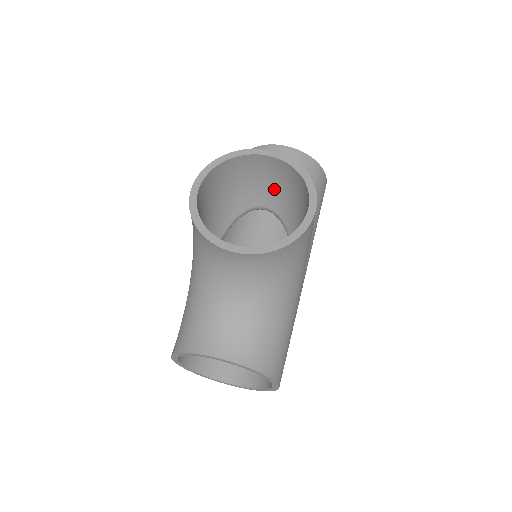
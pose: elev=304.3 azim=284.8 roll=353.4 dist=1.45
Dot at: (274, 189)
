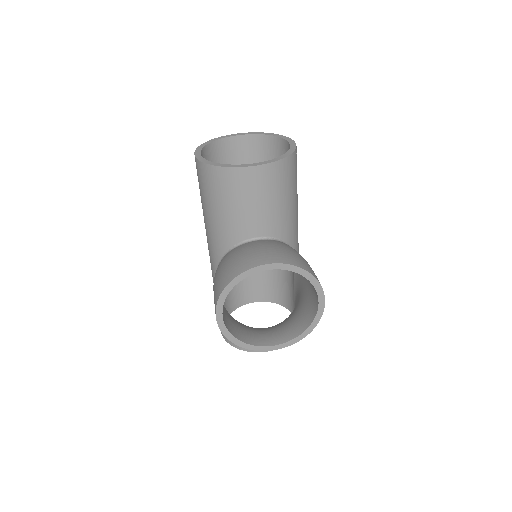
Dot at: occluded
